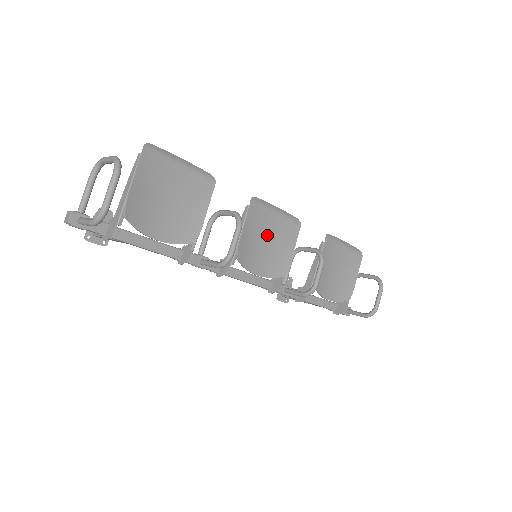
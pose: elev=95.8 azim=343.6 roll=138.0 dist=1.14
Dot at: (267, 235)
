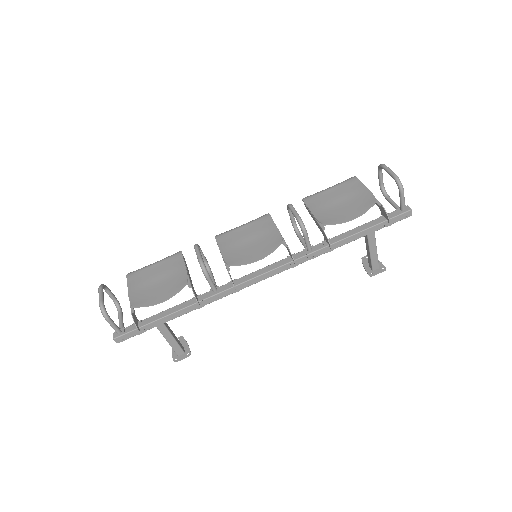
Dot at: (246, 239)
